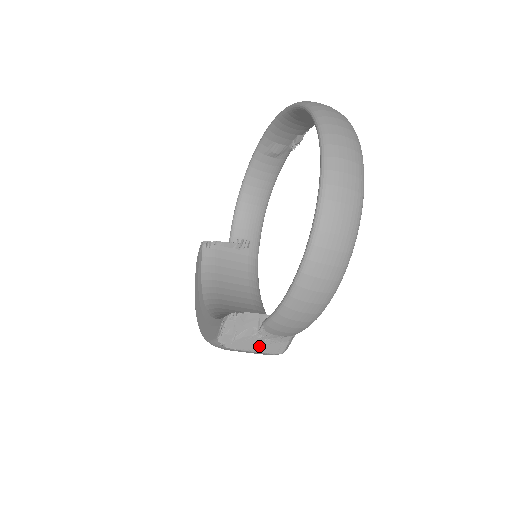
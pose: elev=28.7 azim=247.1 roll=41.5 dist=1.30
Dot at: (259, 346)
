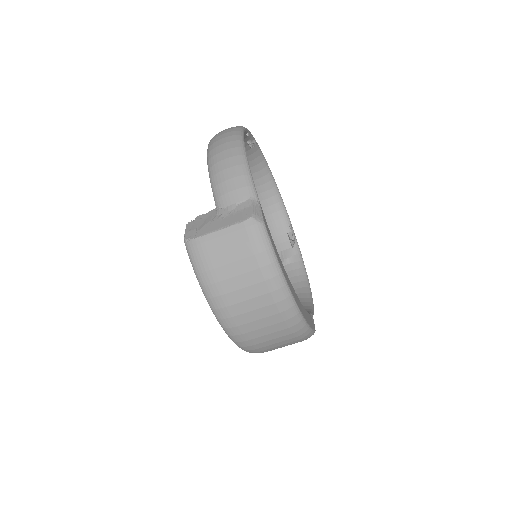
Dot at: (224, 223)
